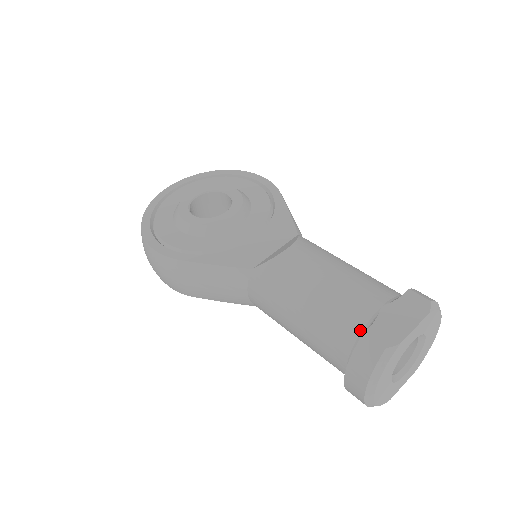
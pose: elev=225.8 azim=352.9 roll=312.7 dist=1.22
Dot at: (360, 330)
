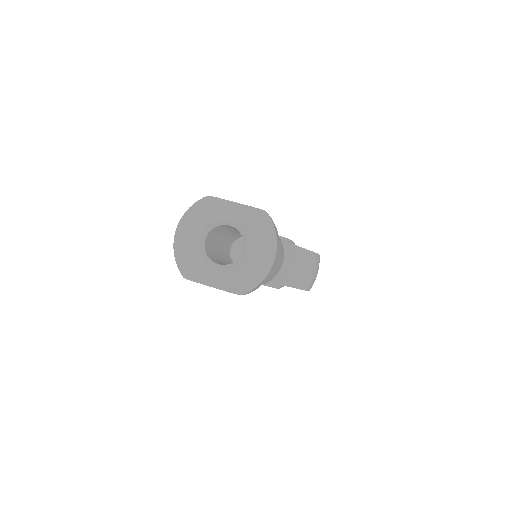
Dot at: occluded
